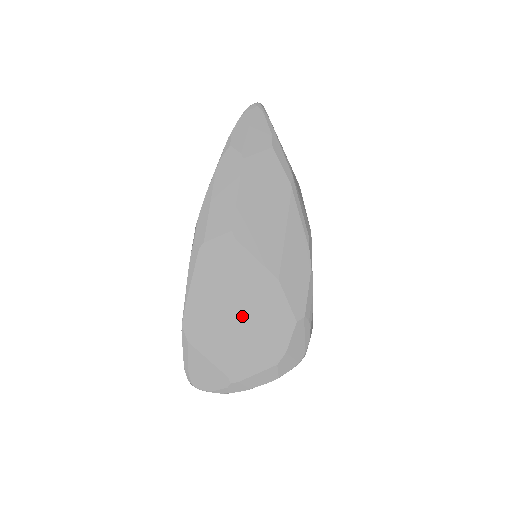
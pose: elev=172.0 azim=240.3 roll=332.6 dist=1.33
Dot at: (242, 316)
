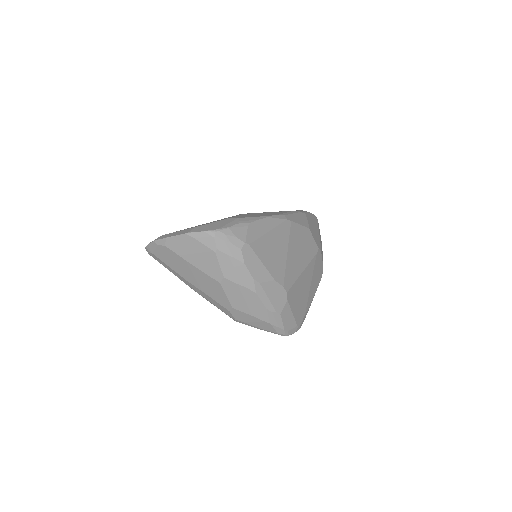
Dot at: occluded
